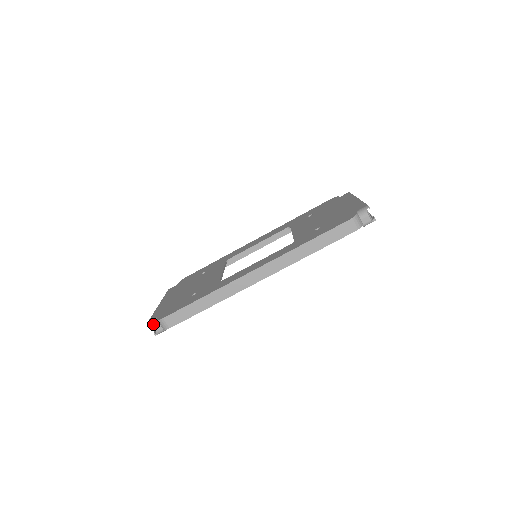
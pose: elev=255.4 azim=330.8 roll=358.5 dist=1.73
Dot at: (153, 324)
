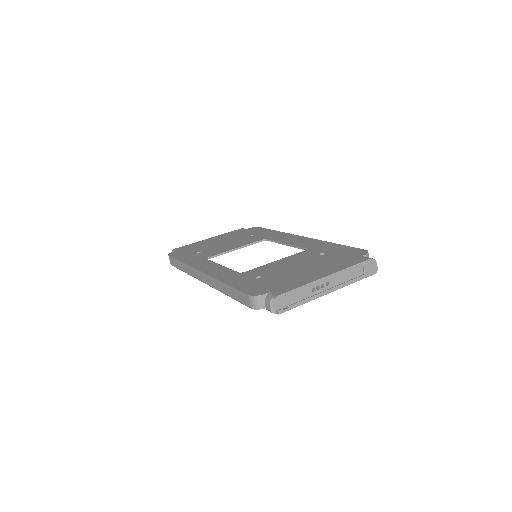
Dot at: occluded
